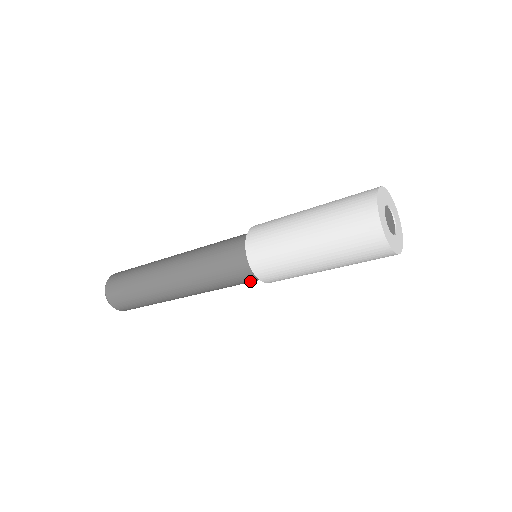
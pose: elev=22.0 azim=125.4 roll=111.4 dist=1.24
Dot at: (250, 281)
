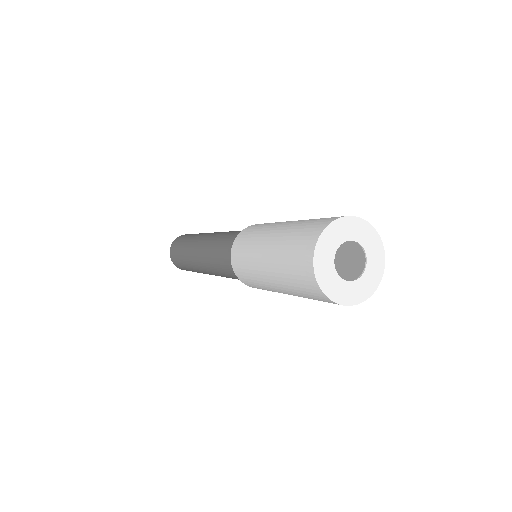
Dot at: occluded
